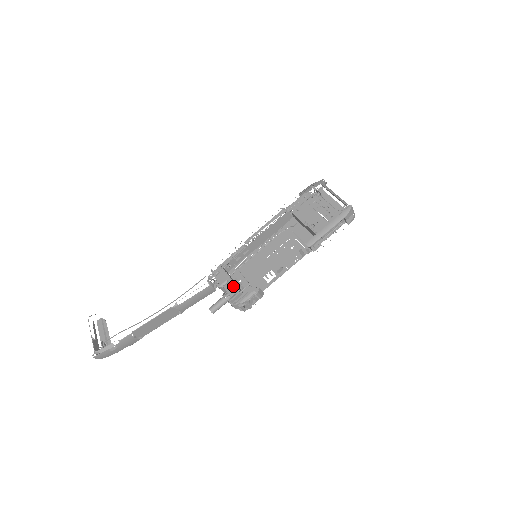
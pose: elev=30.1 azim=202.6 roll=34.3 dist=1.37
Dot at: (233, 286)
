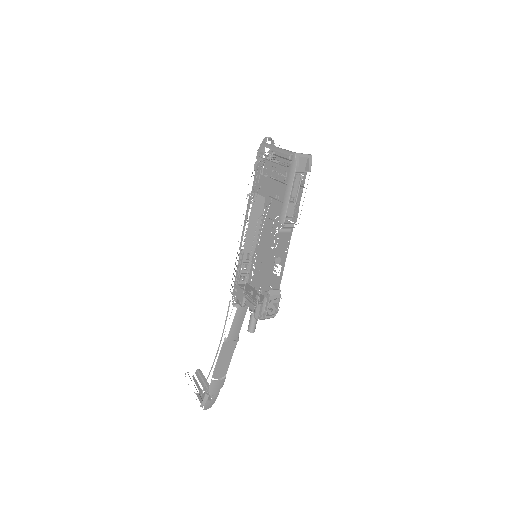
Dot at: (250, 300)
